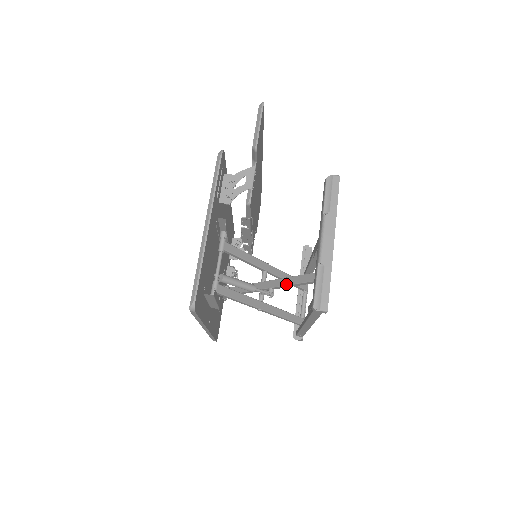
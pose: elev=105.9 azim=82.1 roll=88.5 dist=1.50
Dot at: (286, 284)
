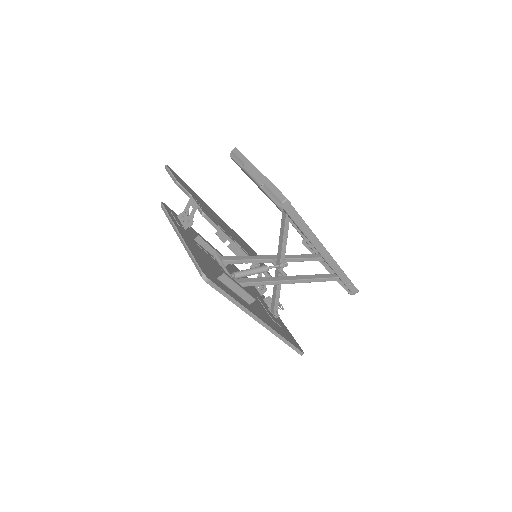
Dot at: (282, 243)
